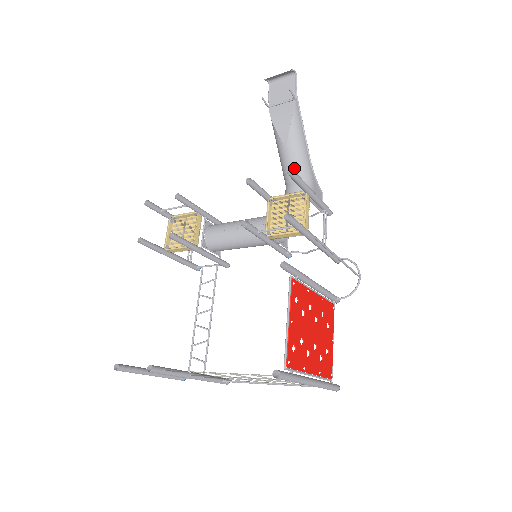
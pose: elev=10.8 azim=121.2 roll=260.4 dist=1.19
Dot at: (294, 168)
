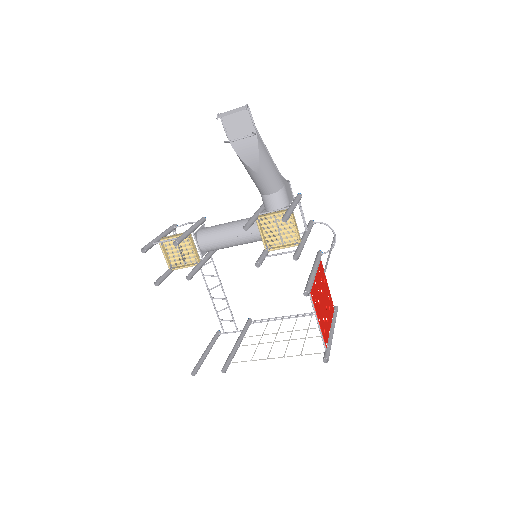
Dot at: (269, 186)
